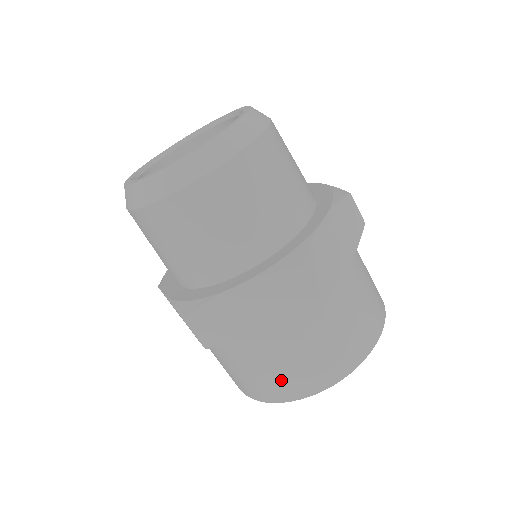
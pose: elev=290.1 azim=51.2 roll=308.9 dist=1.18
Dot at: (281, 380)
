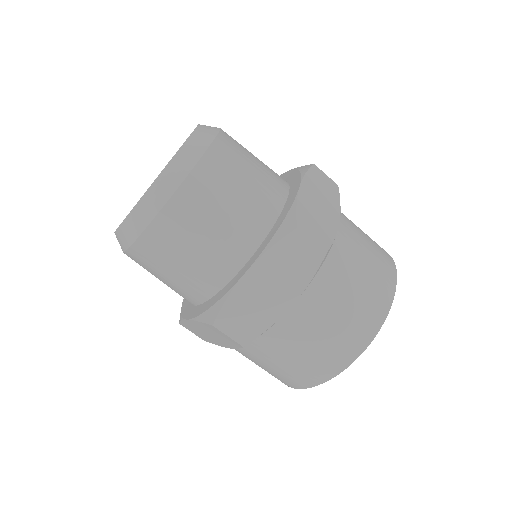
Dot at: (376, 269)
